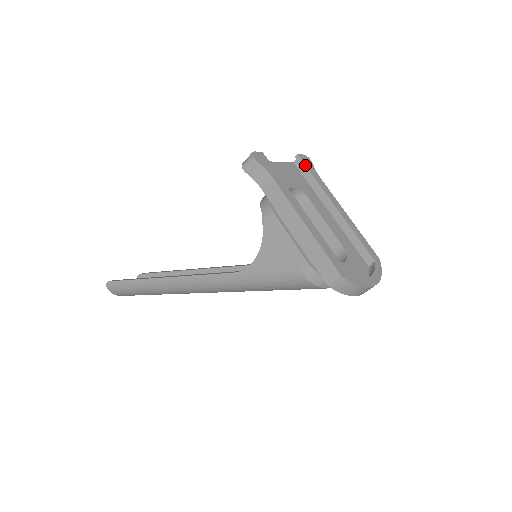
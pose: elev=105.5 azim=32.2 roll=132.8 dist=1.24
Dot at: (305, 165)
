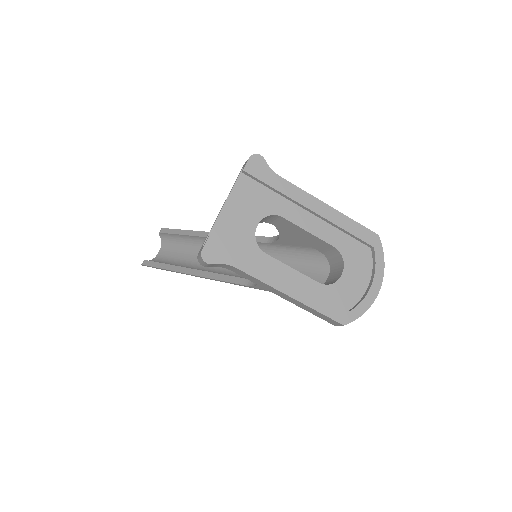
Dot at: (258, 179)
